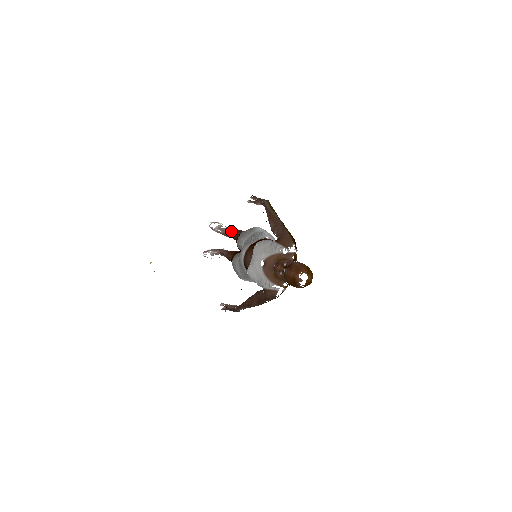
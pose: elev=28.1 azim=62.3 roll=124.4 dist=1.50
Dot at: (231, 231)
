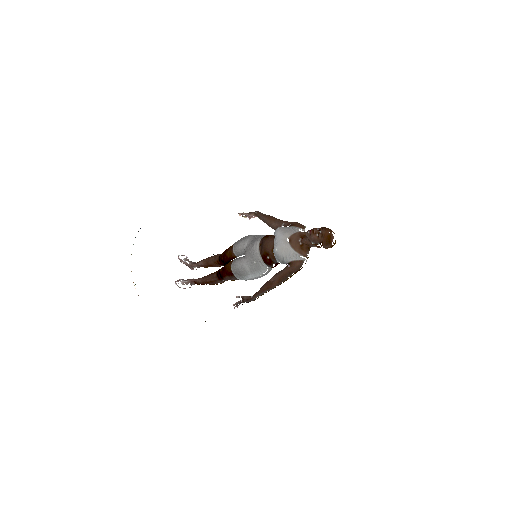
Dot at: (201, 260)
